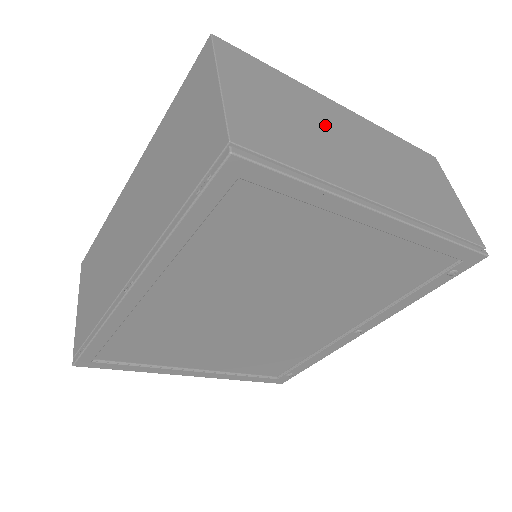
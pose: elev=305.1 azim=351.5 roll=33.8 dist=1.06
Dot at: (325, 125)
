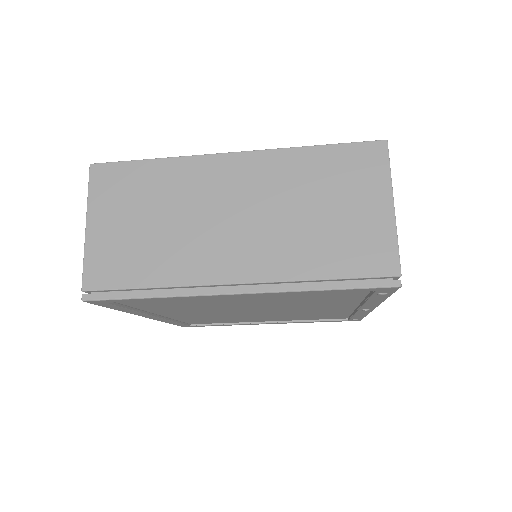
Dot at: (191, 206)
